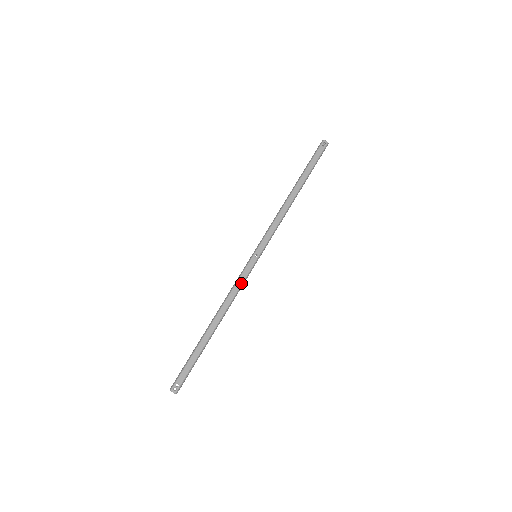
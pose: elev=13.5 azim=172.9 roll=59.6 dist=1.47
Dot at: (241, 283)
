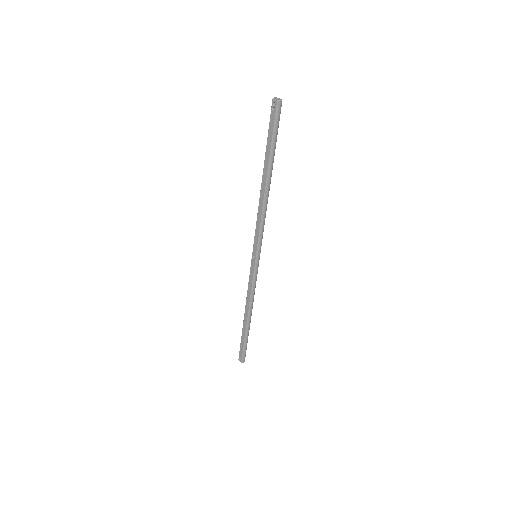
Dot at: (251, 283)
